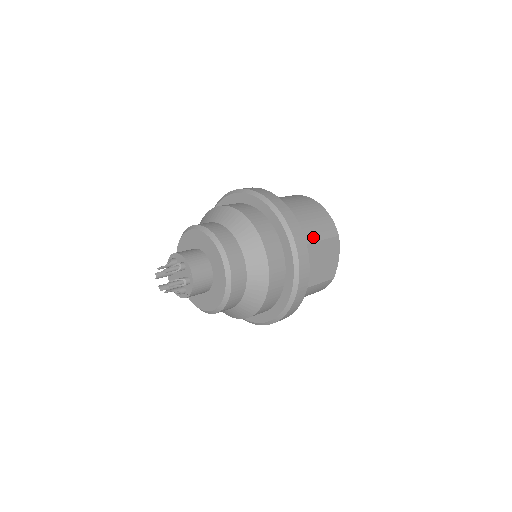
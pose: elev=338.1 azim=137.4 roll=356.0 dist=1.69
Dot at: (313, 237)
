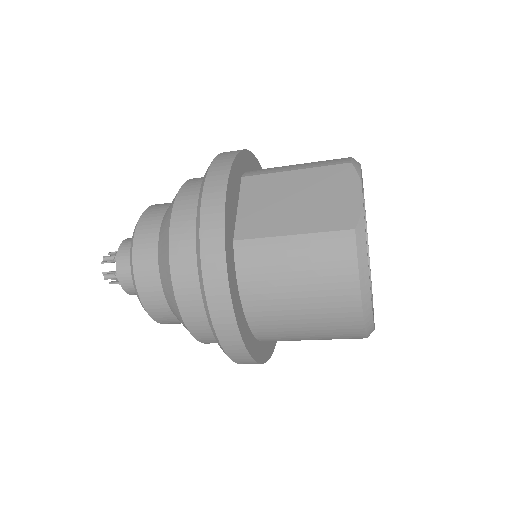
Dot at: (286, 169)
